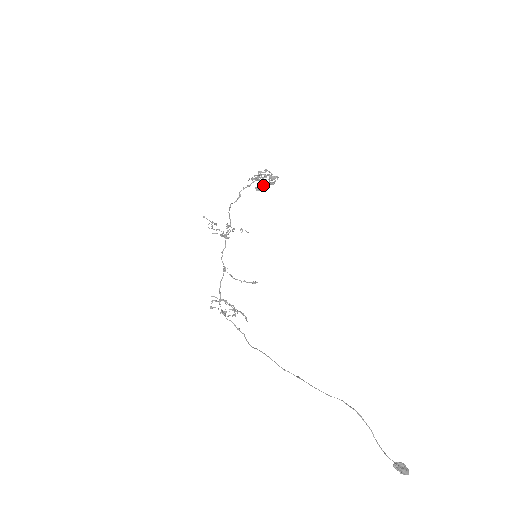
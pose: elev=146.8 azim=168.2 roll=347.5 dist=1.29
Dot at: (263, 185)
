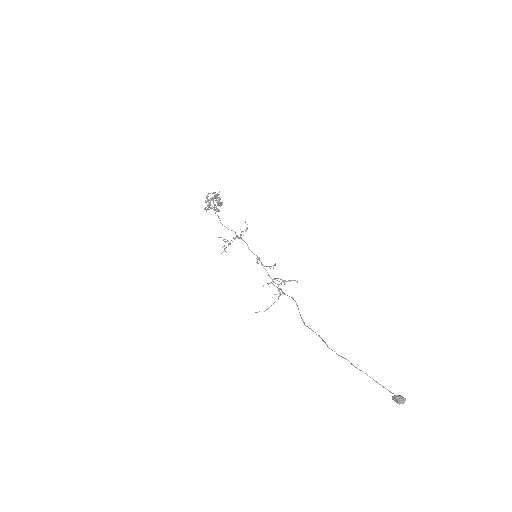
Dot at: (215, 210)
